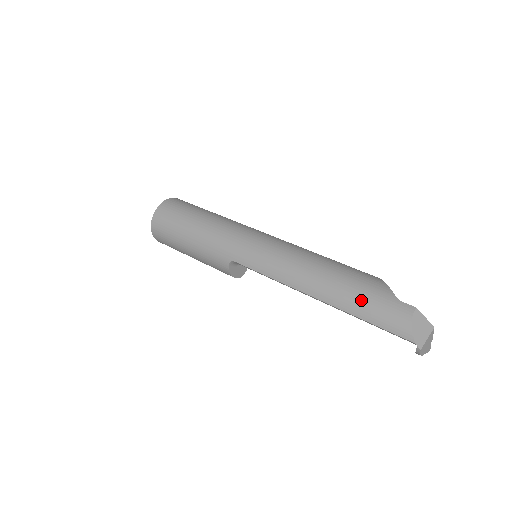
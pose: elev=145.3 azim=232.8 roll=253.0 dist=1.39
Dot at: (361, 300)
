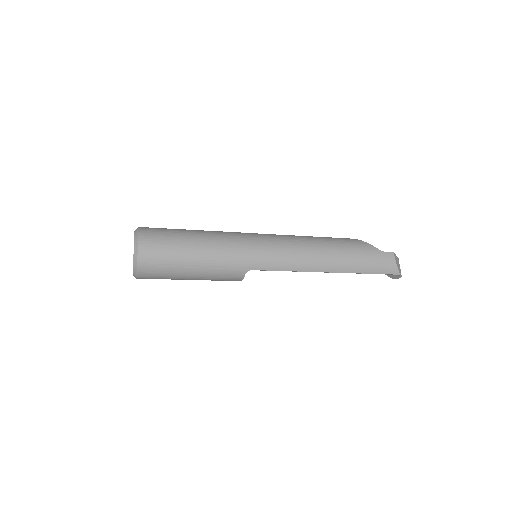
Dot at: (363, 261)
